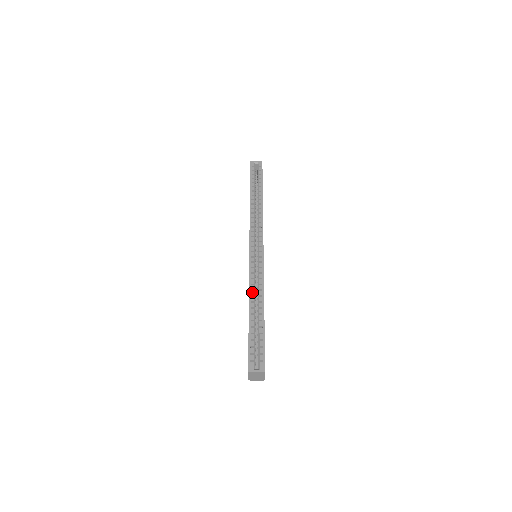
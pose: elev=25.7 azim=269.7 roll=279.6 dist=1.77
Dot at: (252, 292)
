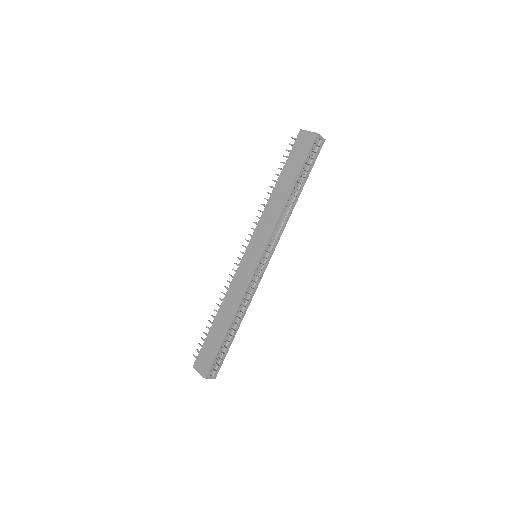
Dot at: (240, 307)
